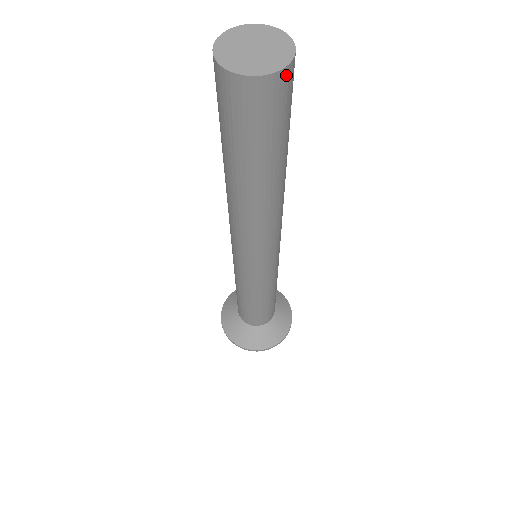
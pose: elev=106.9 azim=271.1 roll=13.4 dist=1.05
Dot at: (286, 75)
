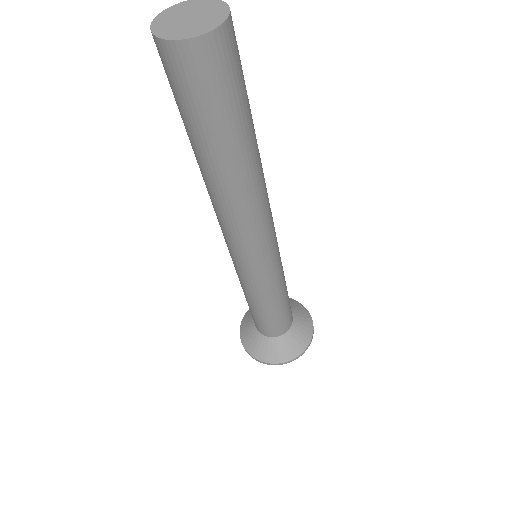
Dot at: (187, 50)
